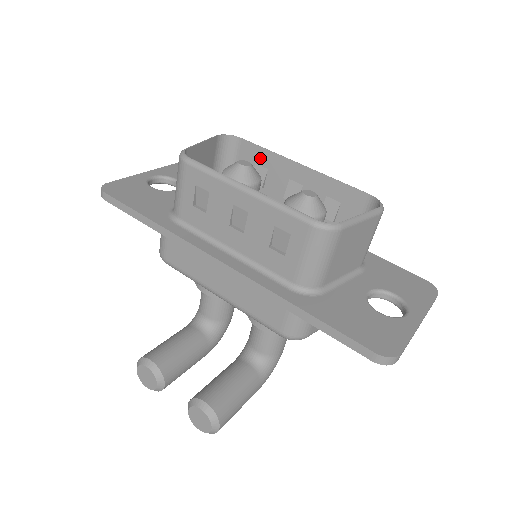
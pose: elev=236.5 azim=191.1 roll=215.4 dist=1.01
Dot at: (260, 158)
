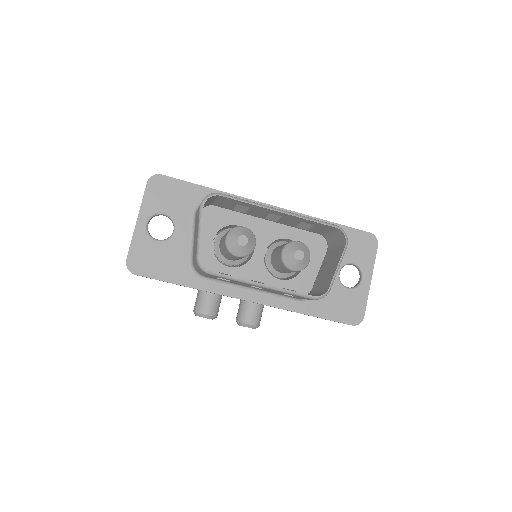
Dot at: (241, 204)
